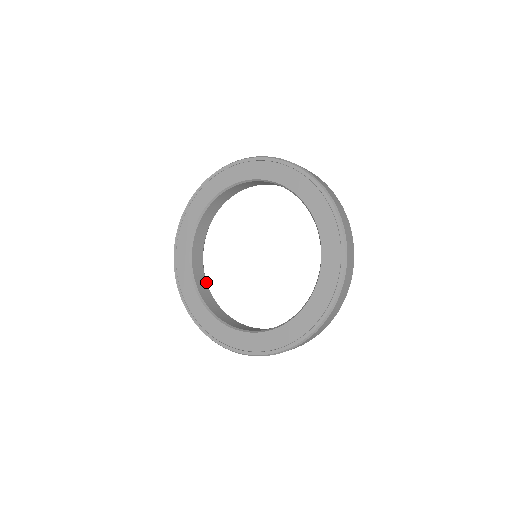
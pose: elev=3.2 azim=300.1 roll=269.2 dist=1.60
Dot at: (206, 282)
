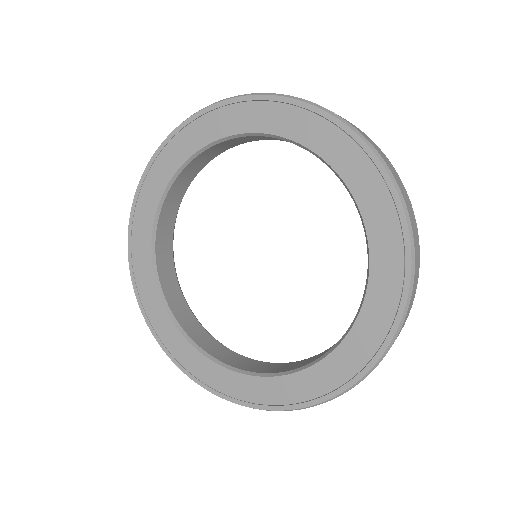
Dot at: (176, 278)
